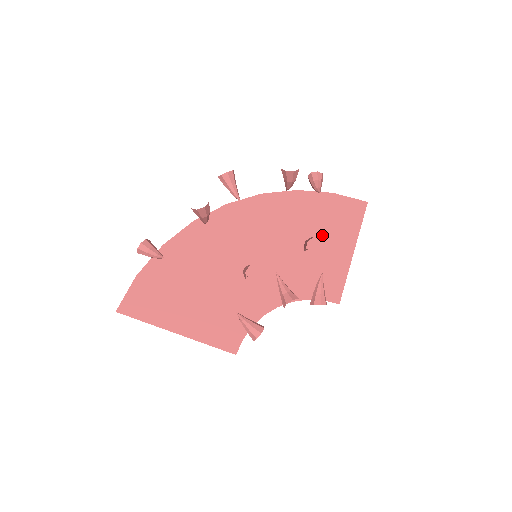
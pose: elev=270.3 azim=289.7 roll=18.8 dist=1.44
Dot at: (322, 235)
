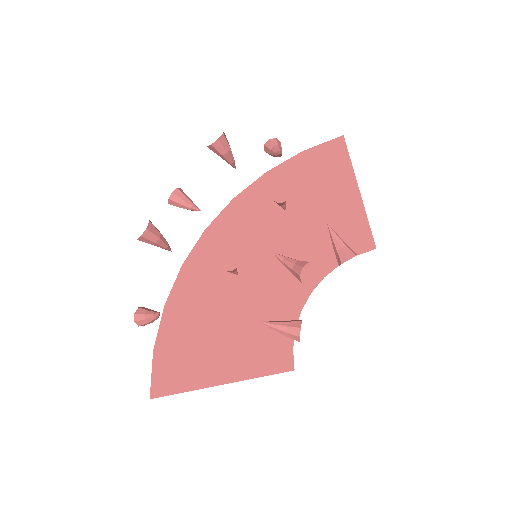
Dot at: (315, 195)
